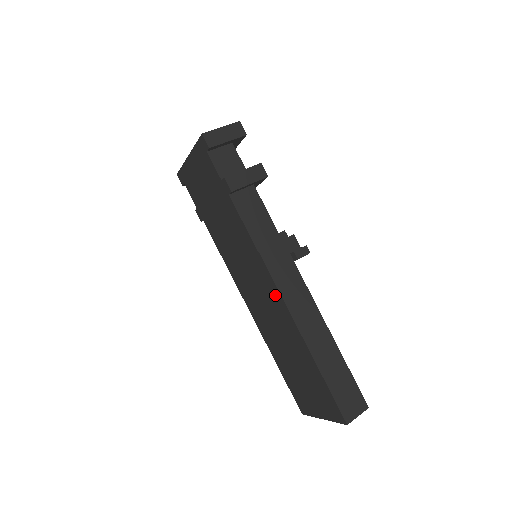
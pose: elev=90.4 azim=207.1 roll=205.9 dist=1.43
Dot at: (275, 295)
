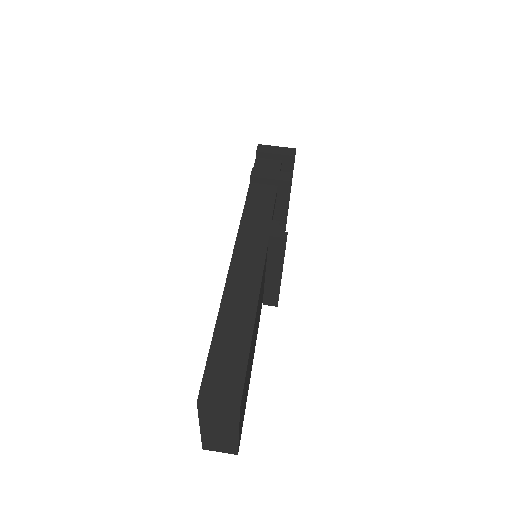
Dot at: occluded
